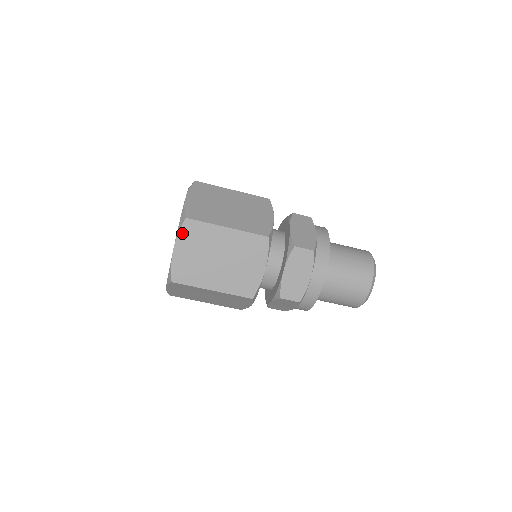
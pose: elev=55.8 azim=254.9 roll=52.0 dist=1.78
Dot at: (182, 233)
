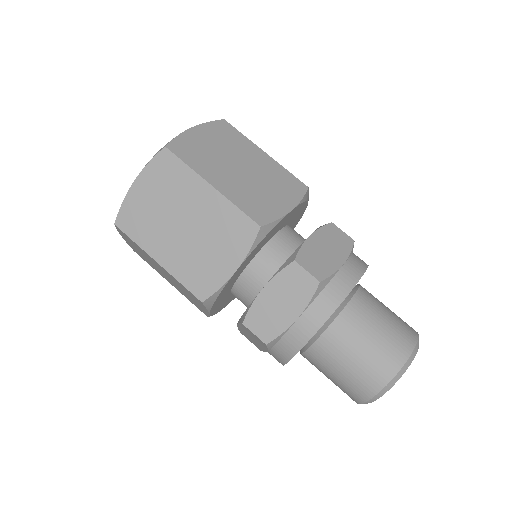
Dot at: (153, 165)
